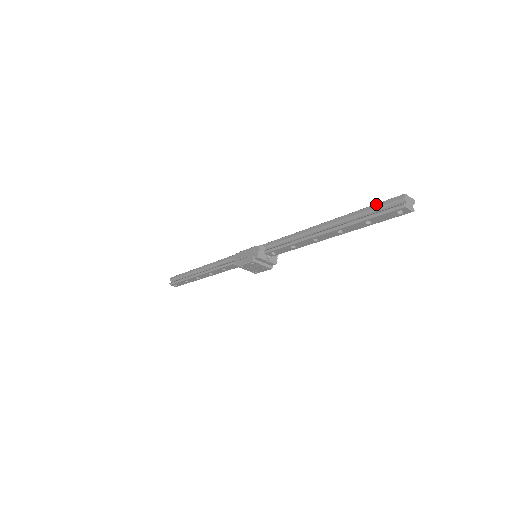
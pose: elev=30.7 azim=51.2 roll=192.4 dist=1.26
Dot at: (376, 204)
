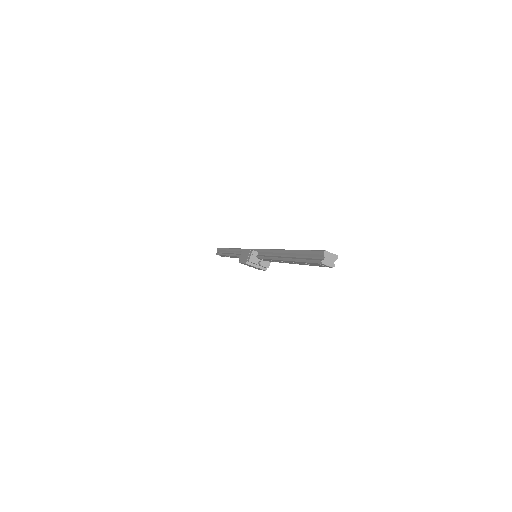
Dot at: (310, 251)
